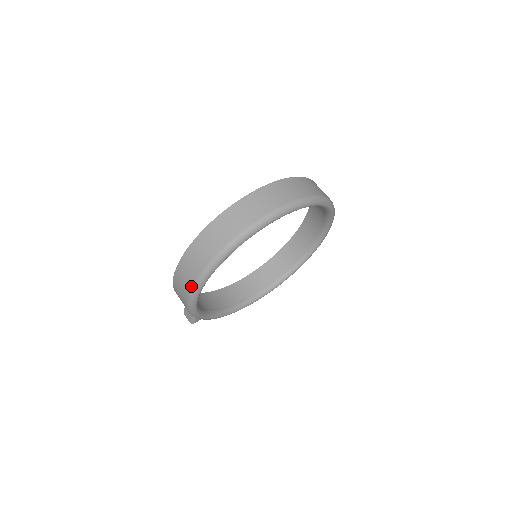
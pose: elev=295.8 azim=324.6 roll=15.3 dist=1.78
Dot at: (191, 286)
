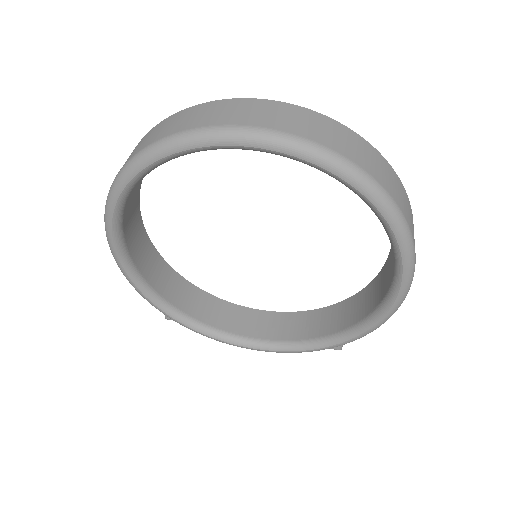
Dot at: occluded
